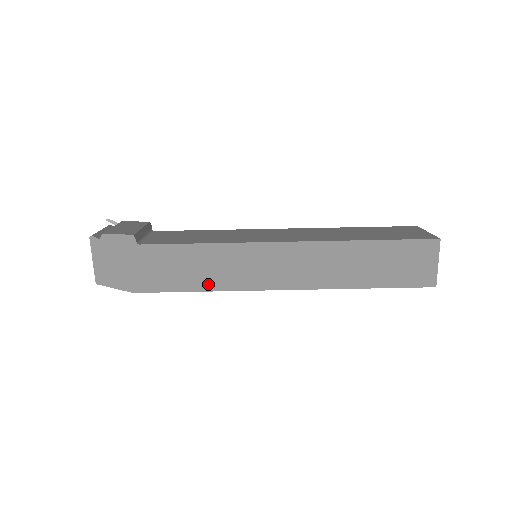
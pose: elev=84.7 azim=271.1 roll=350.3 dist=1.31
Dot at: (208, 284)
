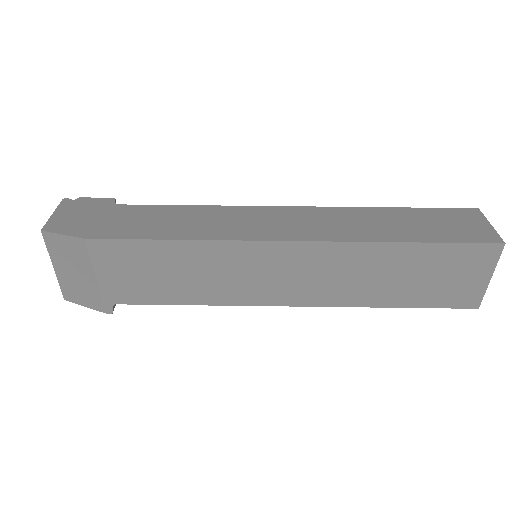
Dot at: (190, 234)
